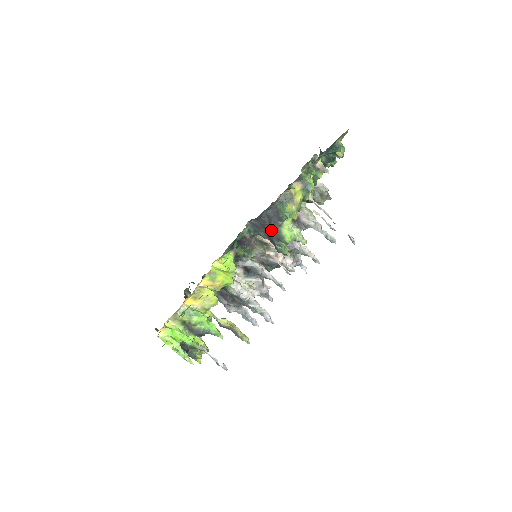
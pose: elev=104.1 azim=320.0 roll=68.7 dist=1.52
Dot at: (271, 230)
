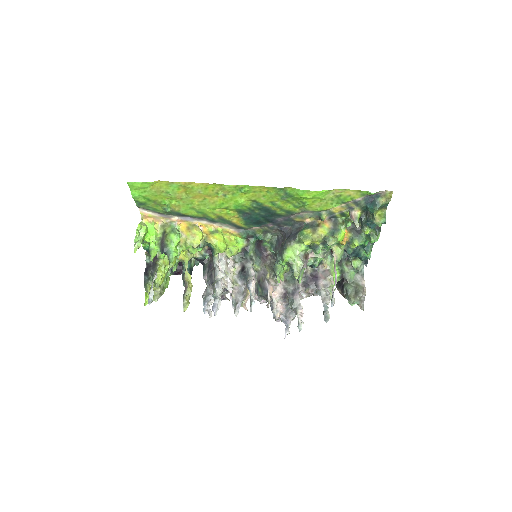
Dot at: (283, 245)
